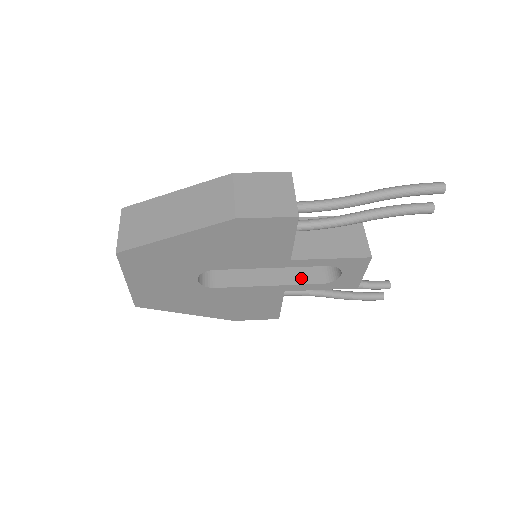
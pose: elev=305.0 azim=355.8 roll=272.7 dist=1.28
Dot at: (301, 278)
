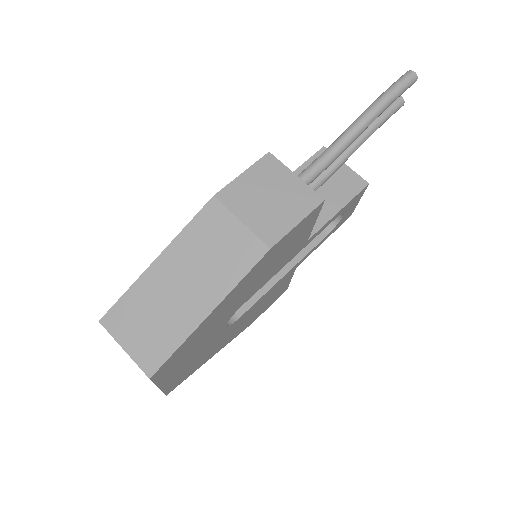
Dot at: occluded
